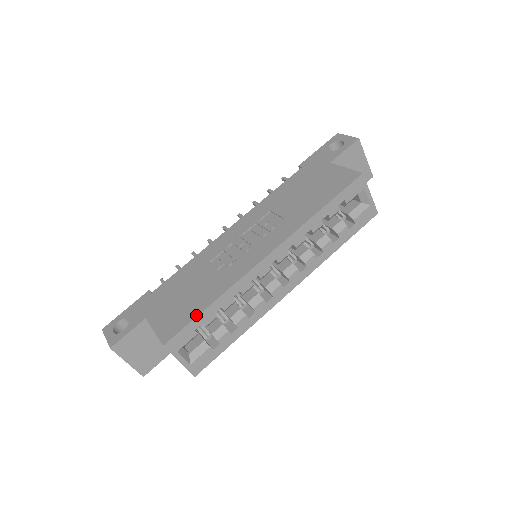
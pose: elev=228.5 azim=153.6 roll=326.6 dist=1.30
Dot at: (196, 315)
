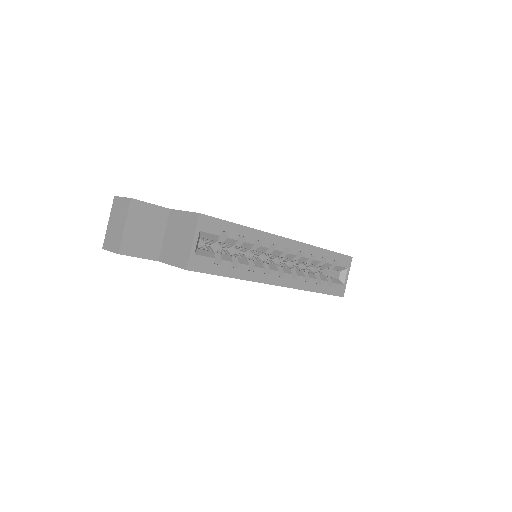
Dot at: occluded
